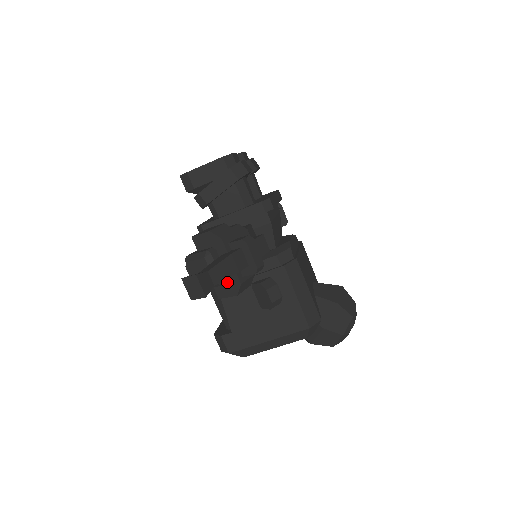
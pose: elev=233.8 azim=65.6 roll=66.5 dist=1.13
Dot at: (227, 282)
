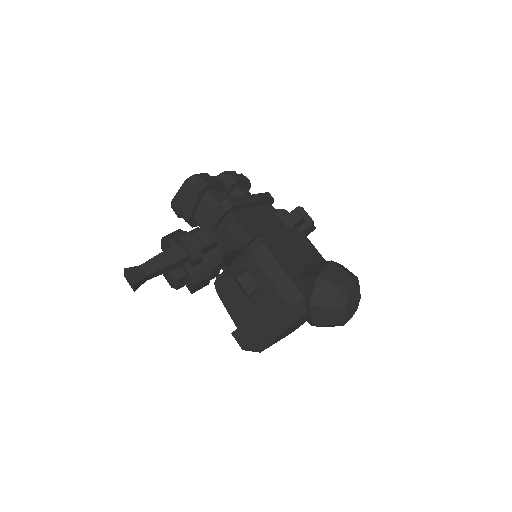
Dot at: (186, 276)
